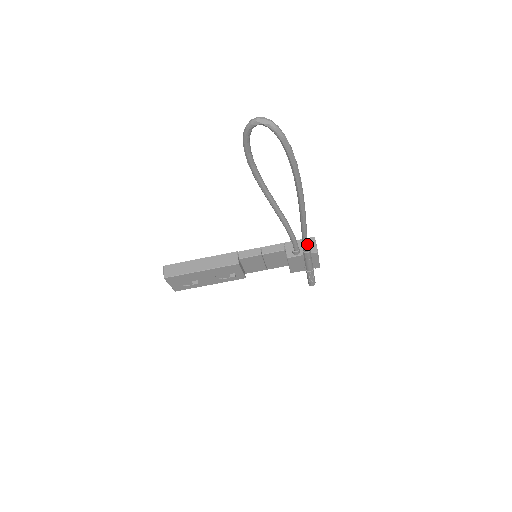
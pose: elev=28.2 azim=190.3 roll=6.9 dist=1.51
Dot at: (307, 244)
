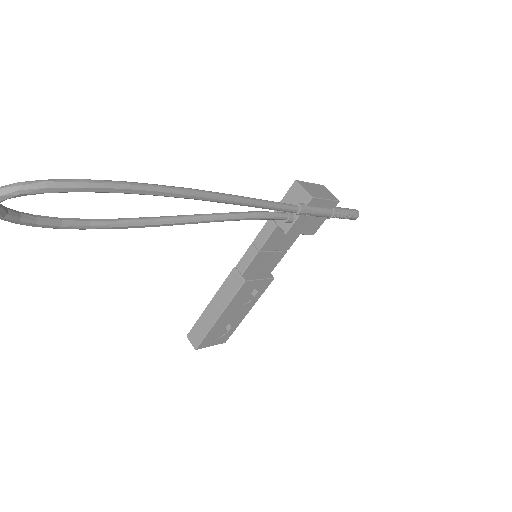
Dot at: (286, 207)
